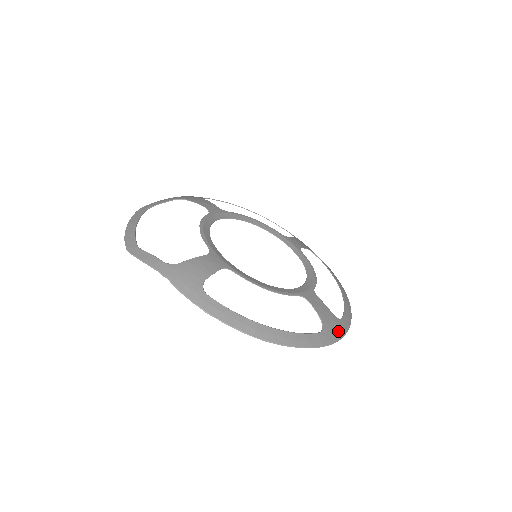
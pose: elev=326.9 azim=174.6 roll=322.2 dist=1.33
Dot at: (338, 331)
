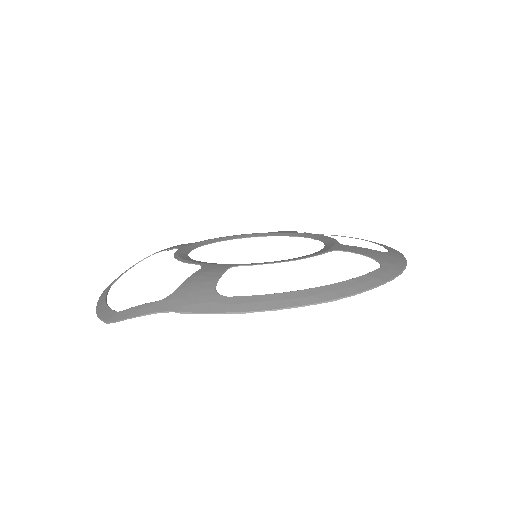
Dot at: (397, 260)
